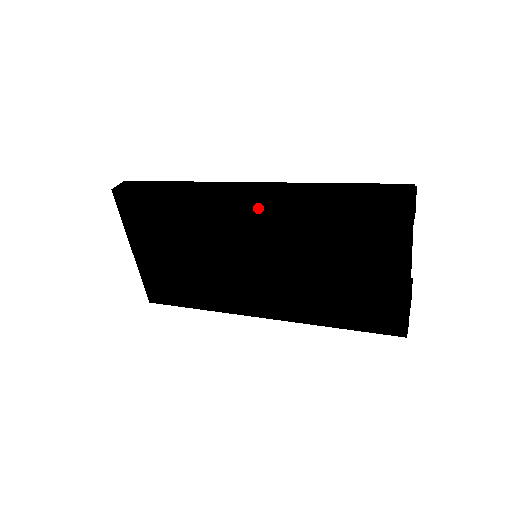
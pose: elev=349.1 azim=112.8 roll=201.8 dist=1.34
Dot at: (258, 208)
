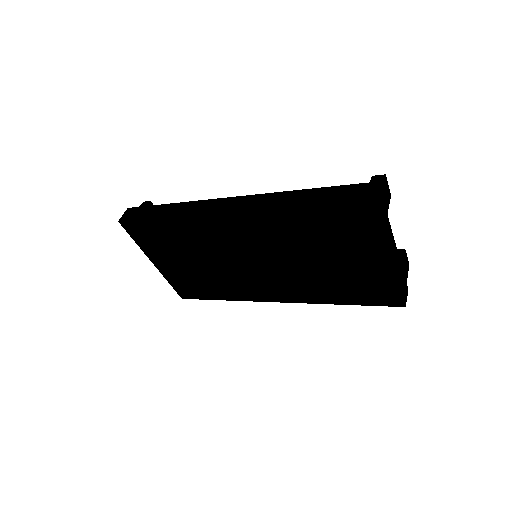
Dot at: (243, 223)
